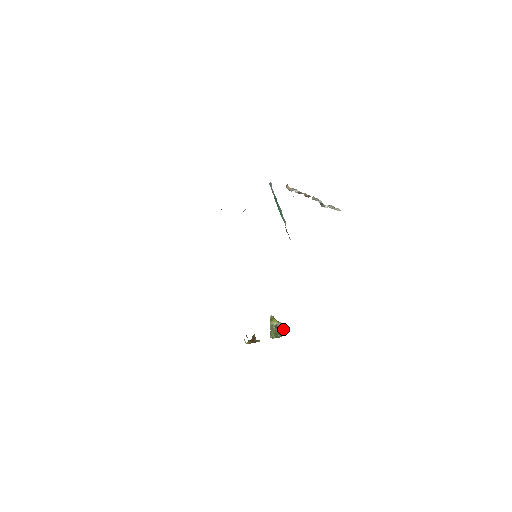
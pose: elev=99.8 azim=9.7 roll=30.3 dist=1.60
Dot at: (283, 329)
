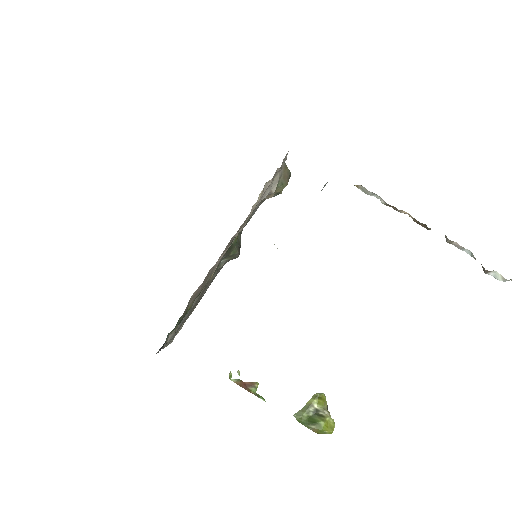
Dot at: (323, 423)
